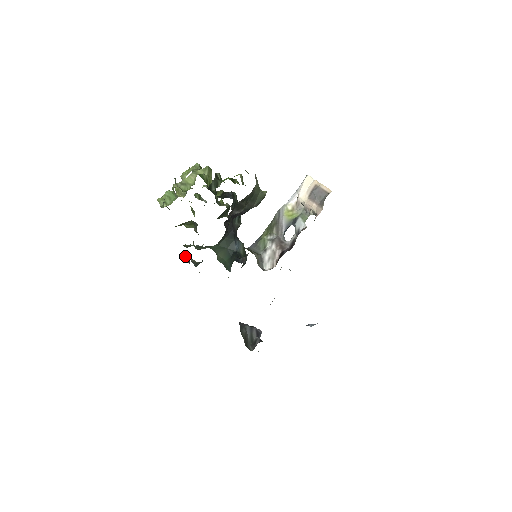
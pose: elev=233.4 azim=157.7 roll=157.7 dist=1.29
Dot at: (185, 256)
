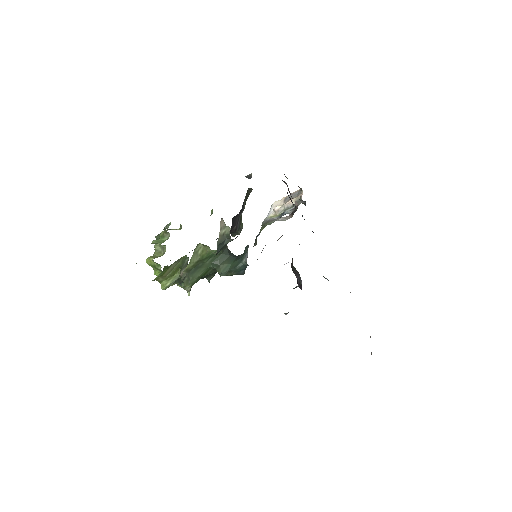
Dot at: (245, 176)
